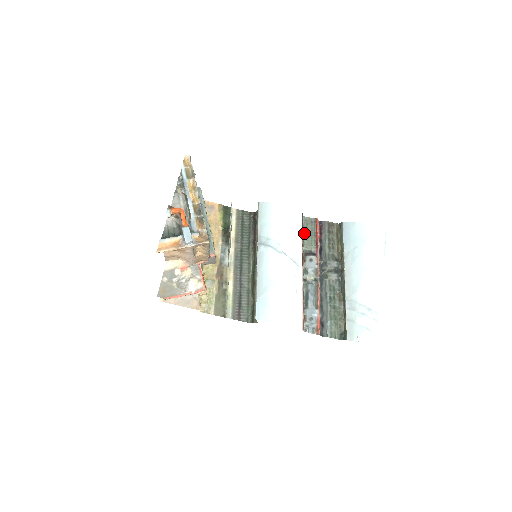
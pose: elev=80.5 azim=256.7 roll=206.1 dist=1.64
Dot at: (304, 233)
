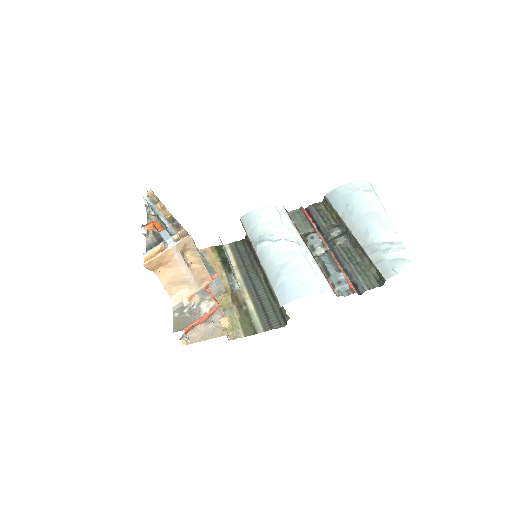
Dot at: (295, 223)
